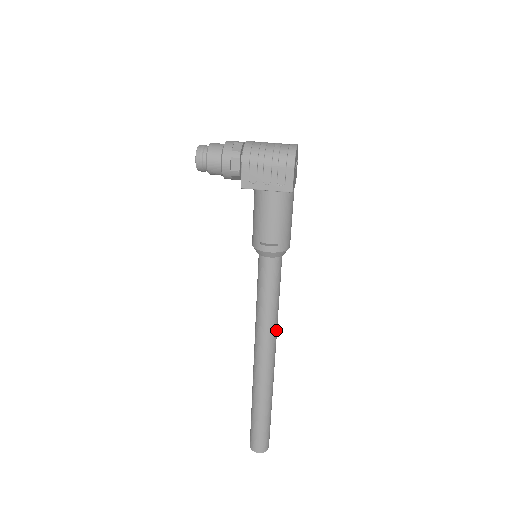
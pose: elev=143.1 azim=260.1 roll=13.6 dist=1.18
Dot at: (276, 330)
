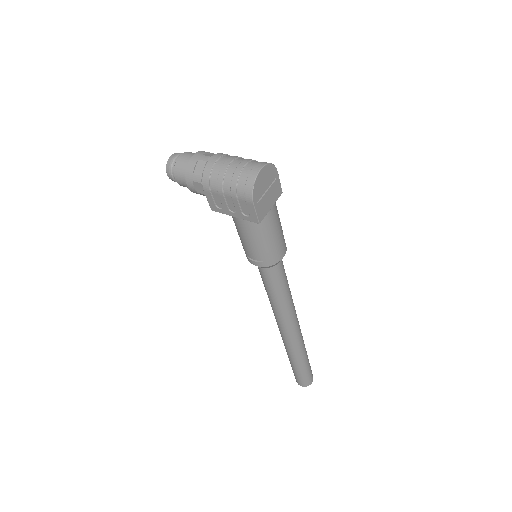
Dot at: (291, 314)
